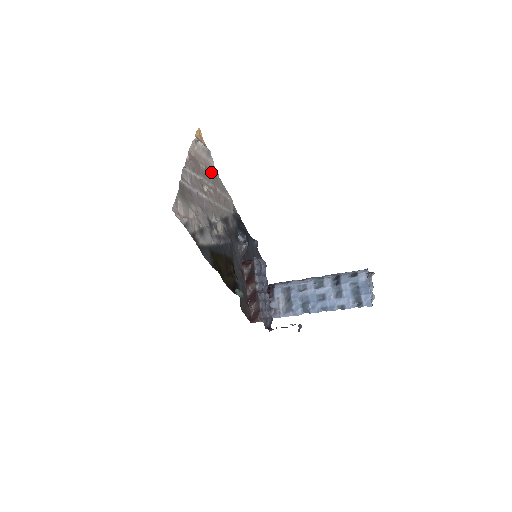
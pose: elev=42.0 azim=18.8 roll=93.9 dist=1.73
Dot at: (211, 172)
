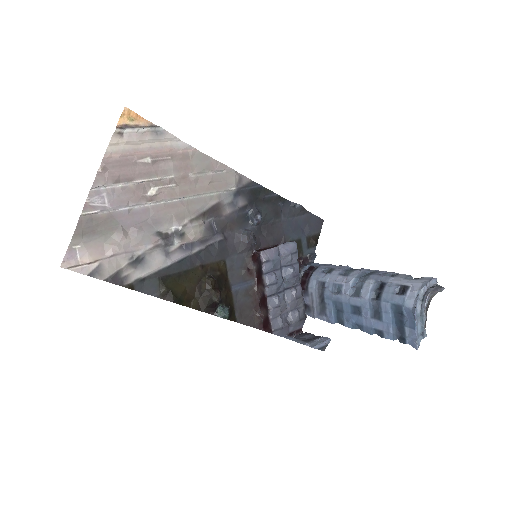
Dot at: (171, 156)
